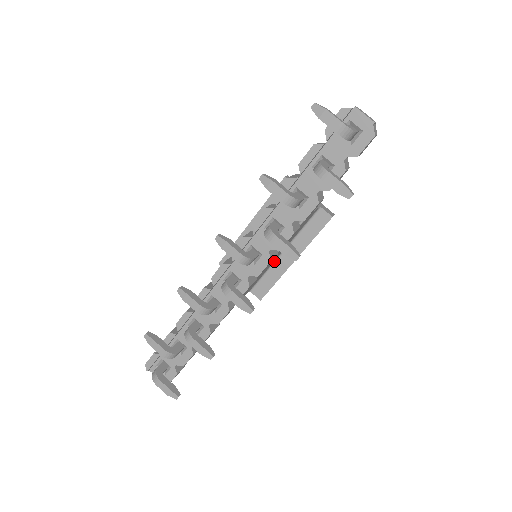
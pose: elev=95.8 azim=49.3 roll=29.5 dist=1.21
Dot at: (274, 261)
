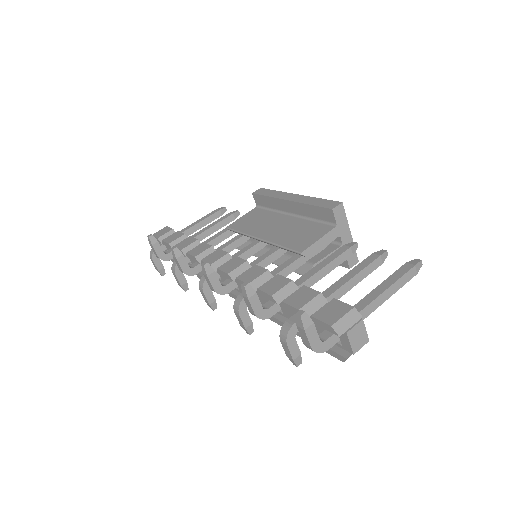
Dot at: occluded
